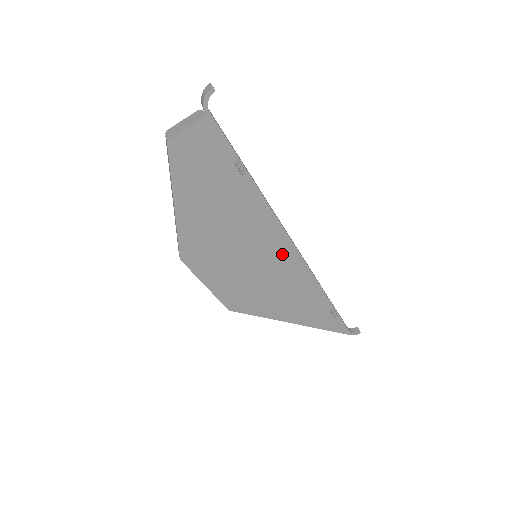
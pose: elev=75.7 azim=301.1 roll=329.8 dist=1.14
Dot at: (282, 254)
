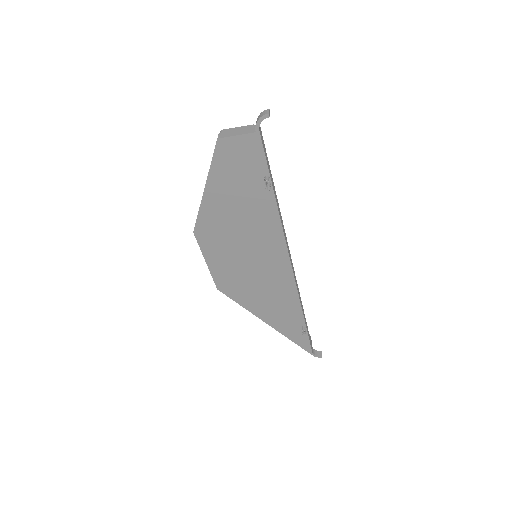
Dot at: (278, 264)
